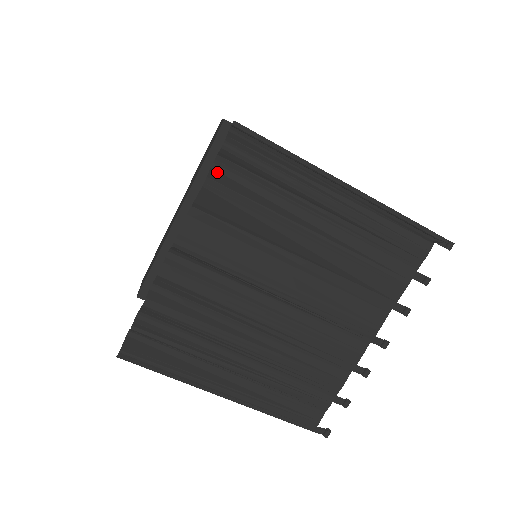
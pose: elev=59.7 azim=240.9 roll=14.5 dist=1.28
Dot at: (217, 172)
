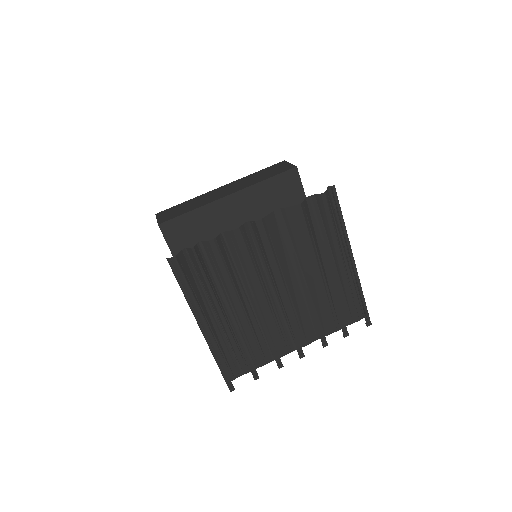
Dot at: (307, 202)
